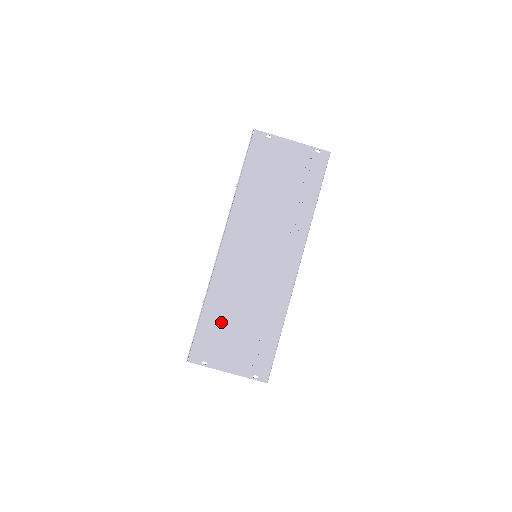
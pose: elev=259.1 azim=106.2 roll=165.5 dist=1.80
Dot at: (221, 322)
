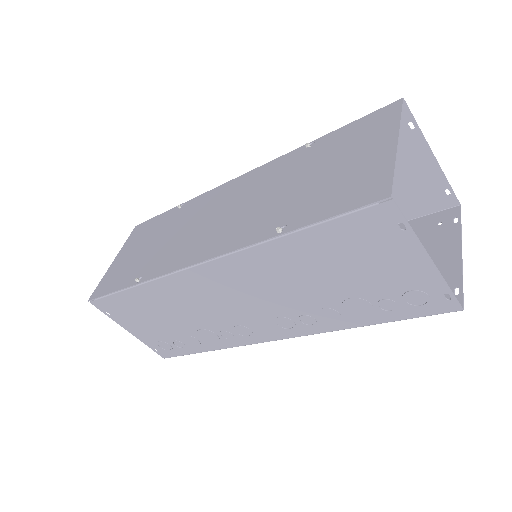
Dot at: (146, 308)
